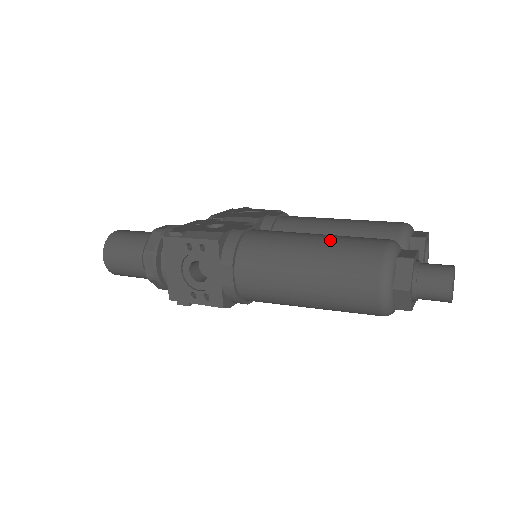
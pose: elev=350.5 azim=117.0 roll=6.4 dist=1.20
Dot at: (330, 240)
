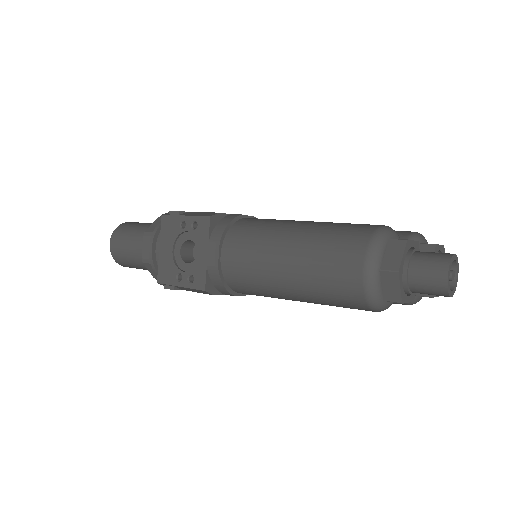
Dot at: (322, 223)
